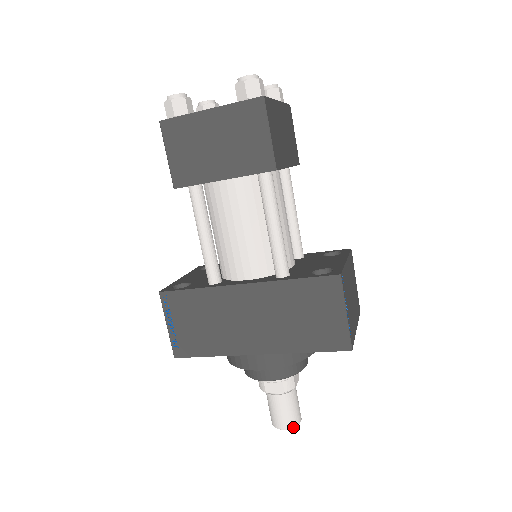
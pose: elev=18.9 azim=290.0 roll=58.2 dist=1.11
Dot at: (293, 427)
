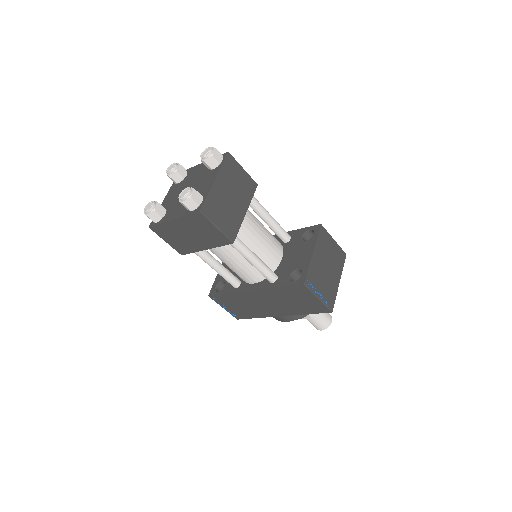
Dot at: occluded
